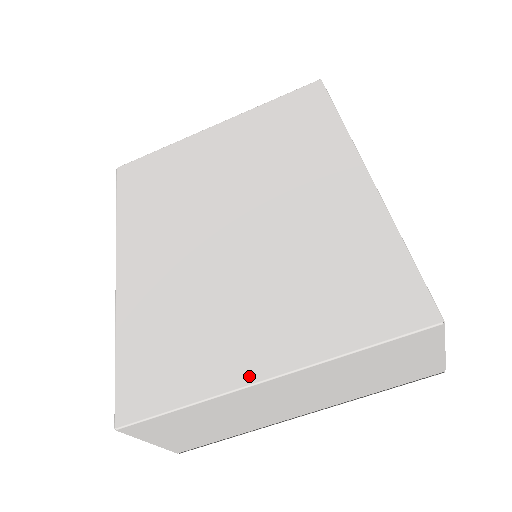
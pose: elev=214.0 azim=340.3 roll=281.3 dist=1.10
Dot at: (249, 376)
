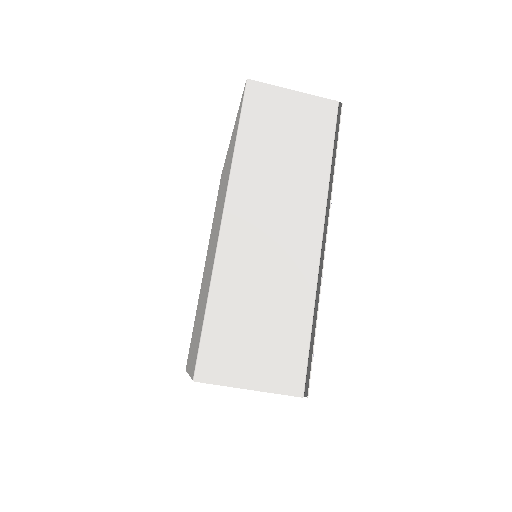
Dot at: occluded
